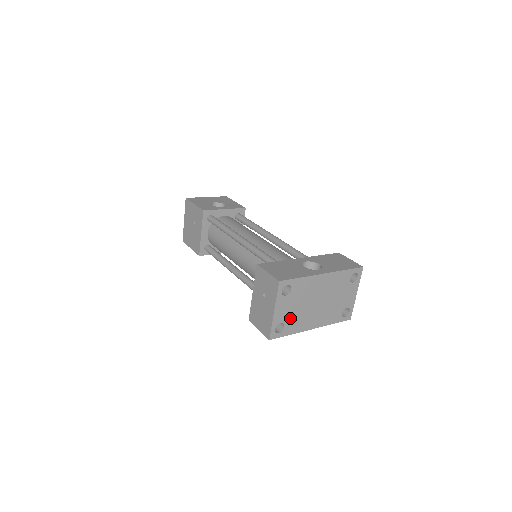
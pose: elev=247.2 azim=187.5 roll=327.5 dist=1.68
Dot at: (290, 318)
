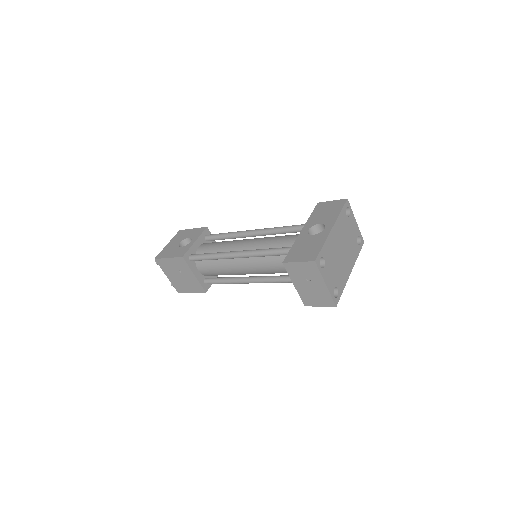
Dot at: (336, 279)
